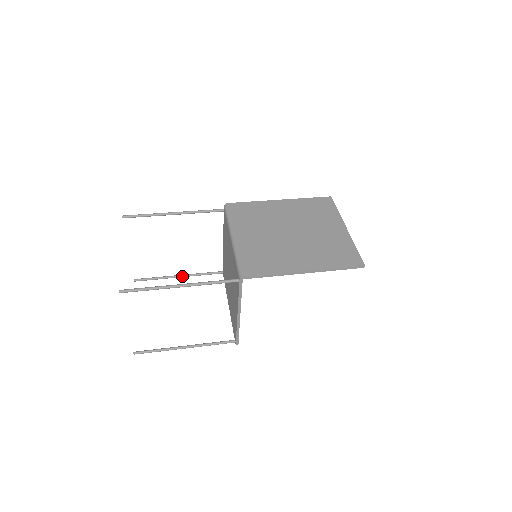
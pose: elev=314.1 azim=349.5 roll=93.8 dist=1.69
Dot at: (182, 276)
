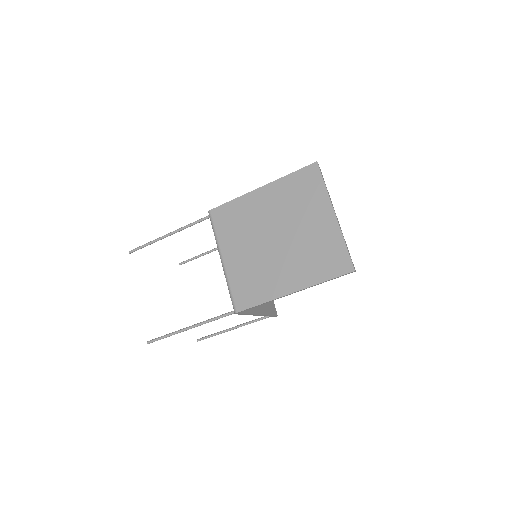
Dot at: (216, 249)
